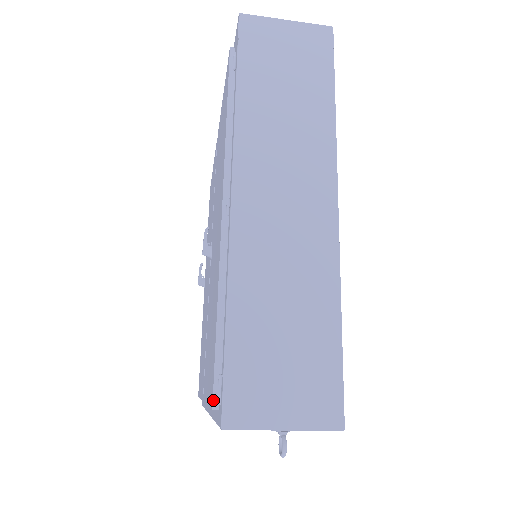
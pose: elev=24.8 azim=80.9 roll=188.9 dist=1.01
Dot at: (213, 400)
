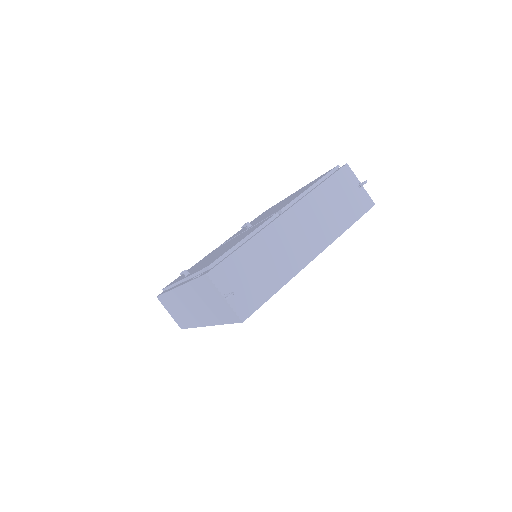
Dot at: (336, 166)
